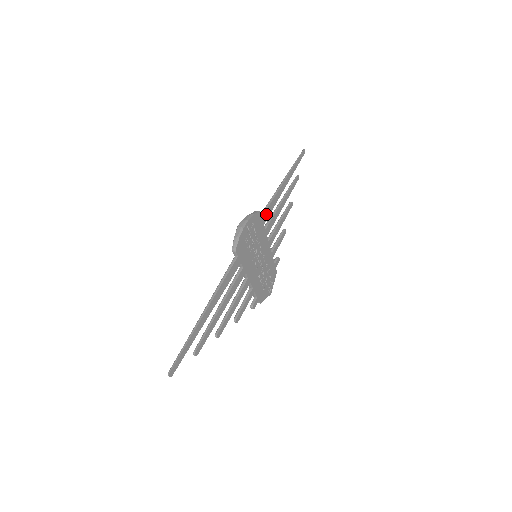
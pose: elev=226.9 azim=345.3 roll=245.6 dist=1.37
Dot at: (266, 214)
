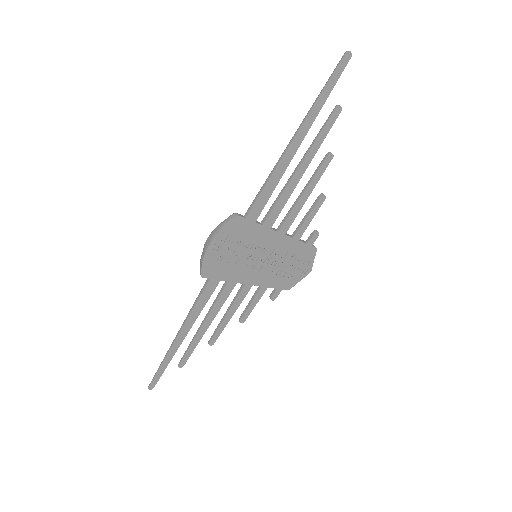
Dot at: (256, 209)
